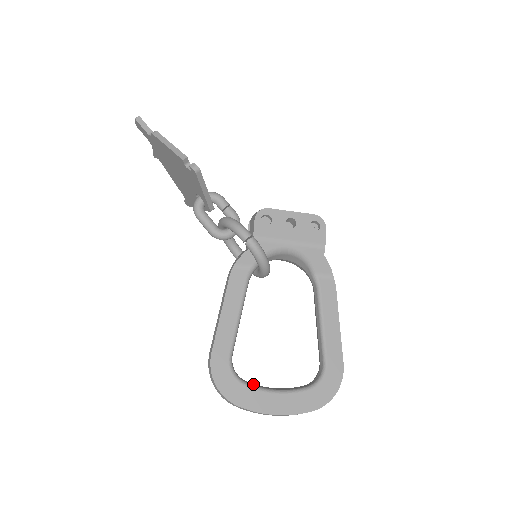
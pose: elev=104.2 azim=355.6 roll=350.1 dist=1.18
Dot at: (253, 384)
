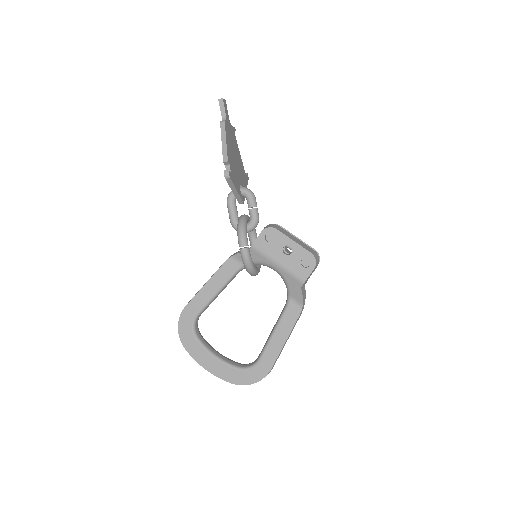
Dot at: (203, 341)
